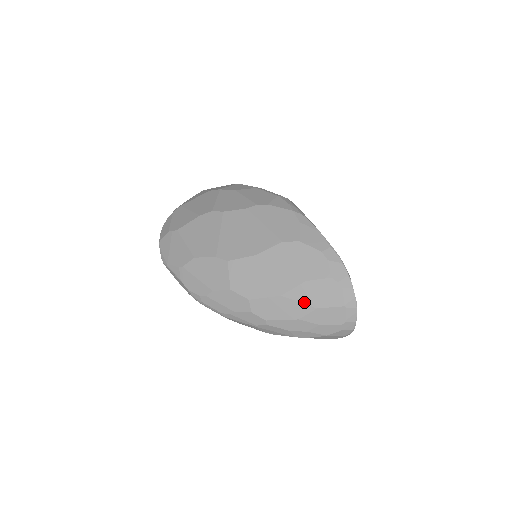
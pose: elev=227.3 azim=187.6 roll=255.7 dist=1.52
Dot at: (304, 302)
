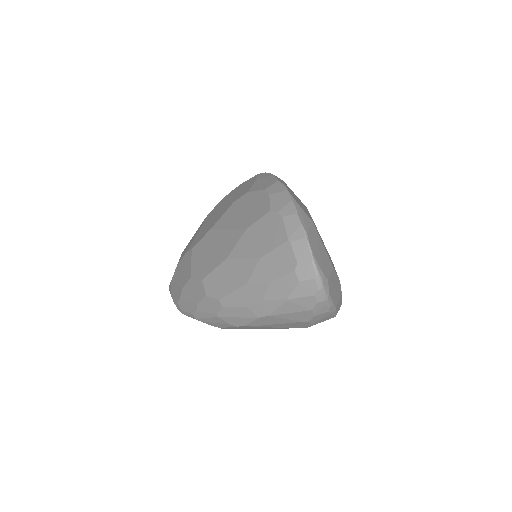
Dot at: (247, 256)
